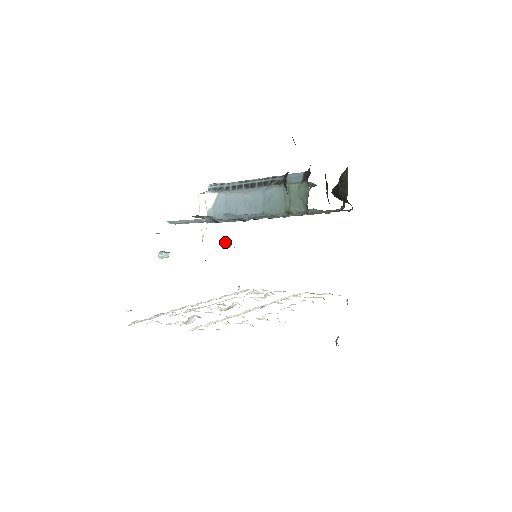
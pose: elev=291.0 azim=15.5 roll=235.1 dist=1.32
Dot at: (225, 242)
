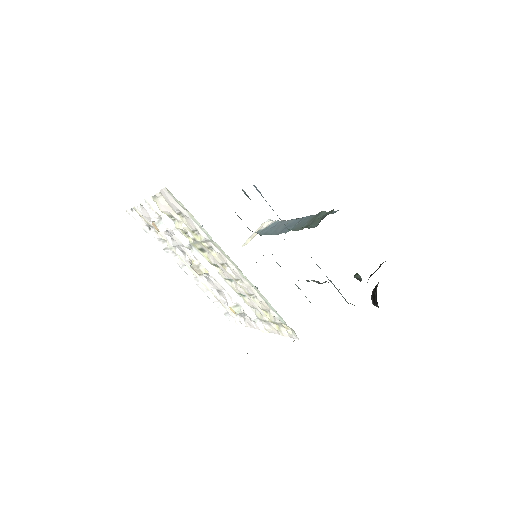
Dot at: occluded
